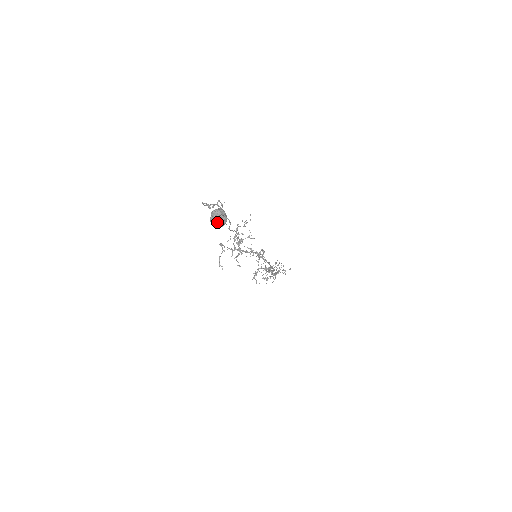
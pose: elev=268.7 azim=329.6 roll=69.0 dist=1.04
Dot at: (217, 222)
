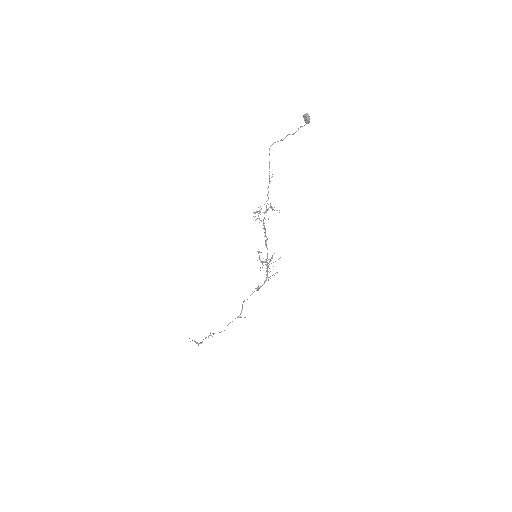
Dot at: (309, 116)
